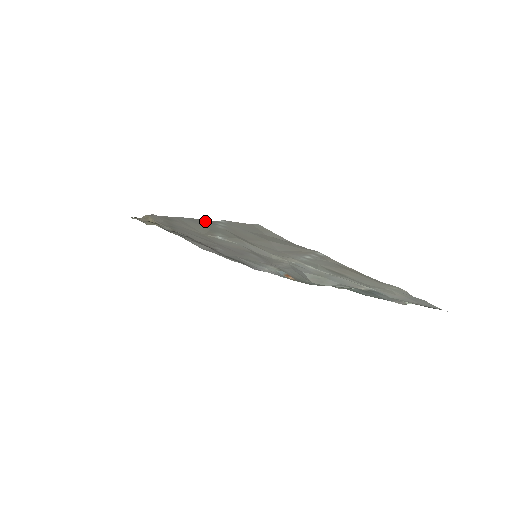
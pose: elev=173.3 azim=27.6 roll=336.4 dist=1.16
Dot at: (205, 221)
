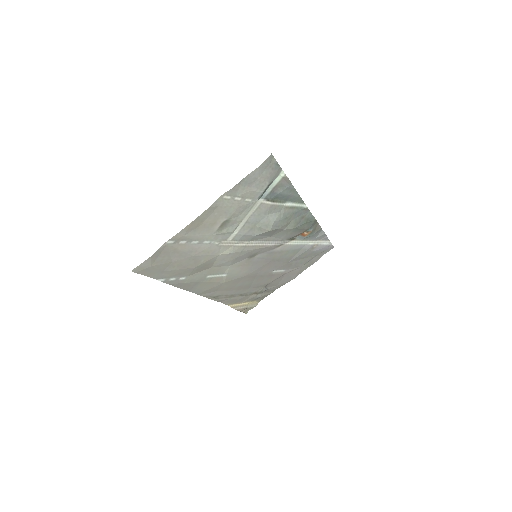
Dot at: (177, 285)
